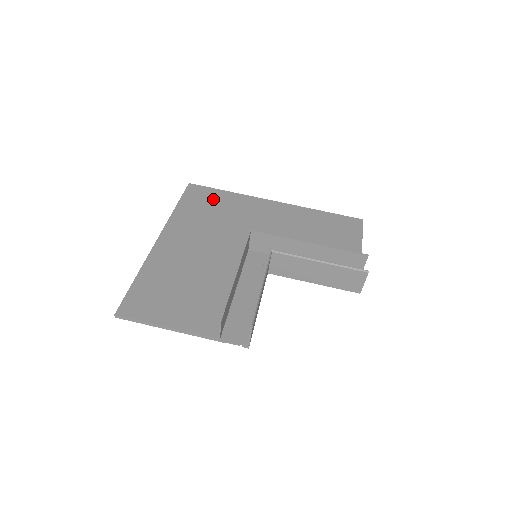
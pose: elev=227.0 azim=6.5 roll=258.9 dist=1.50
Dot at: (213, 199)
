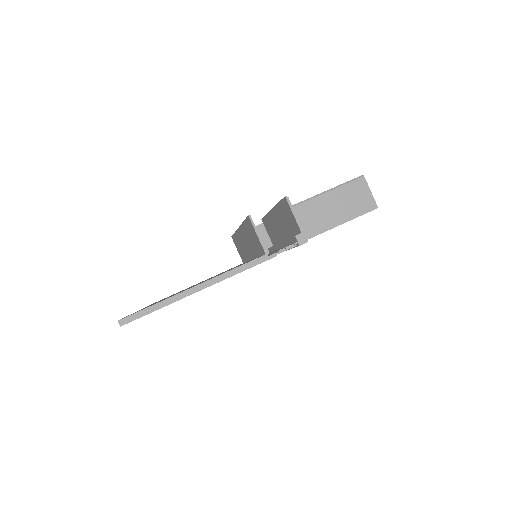
Dot at: occluded
